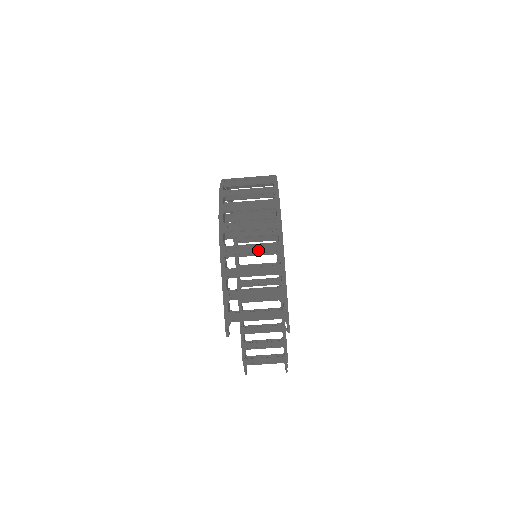
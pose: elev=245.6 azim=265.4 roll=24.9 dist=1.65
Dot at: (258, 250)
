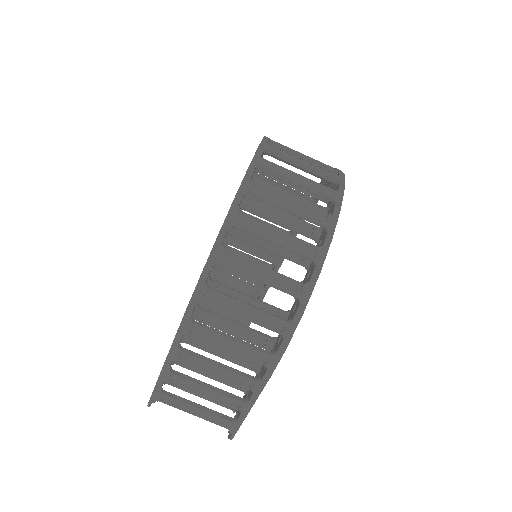
Dot at: (238, 351)
